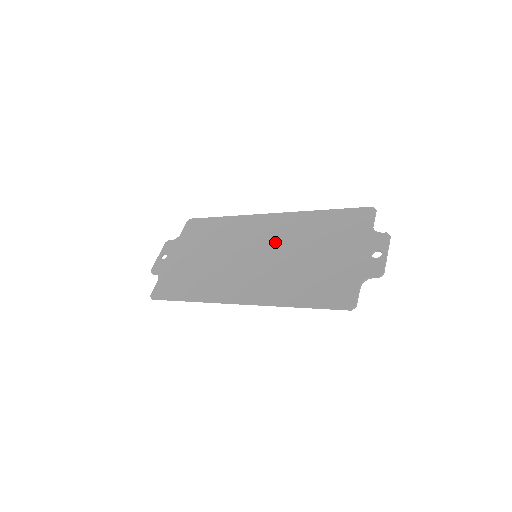
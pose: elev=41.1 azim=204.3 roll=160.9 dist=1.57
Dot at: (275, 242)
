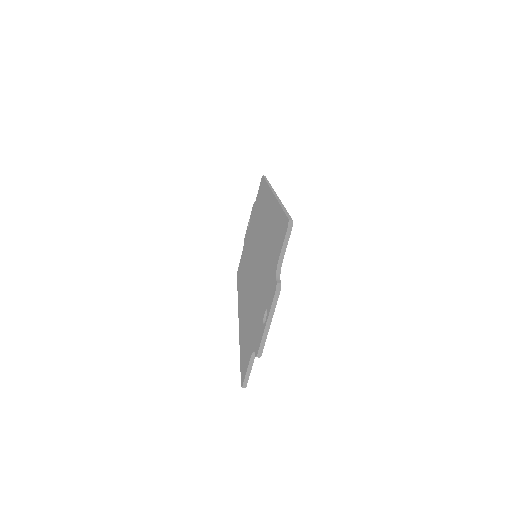
Dot at: (260, 243)
